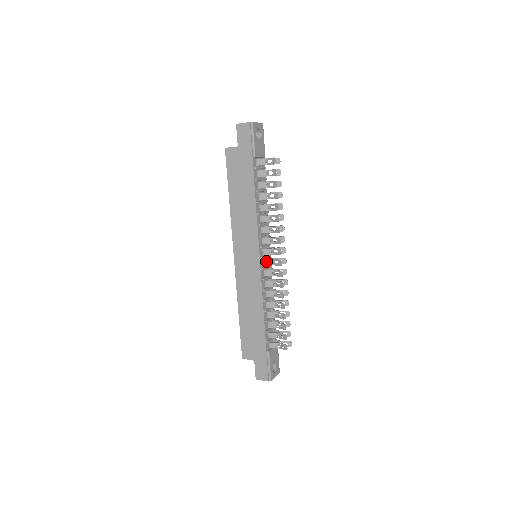
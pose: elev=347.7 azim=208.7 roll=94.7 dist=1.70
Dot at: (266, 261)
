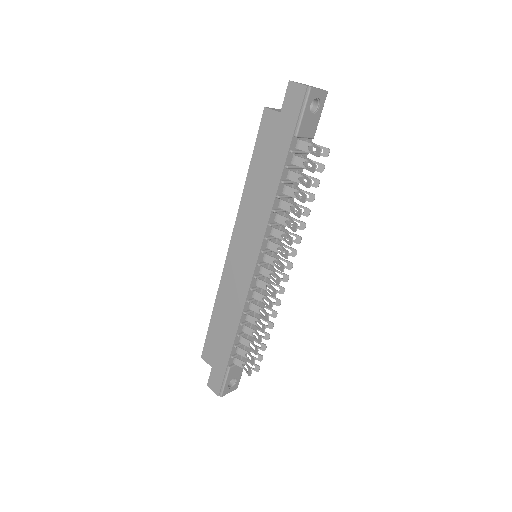
Dot at: (264, 269)
